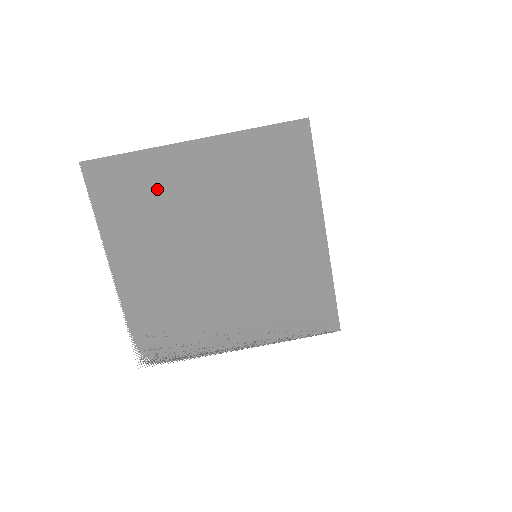
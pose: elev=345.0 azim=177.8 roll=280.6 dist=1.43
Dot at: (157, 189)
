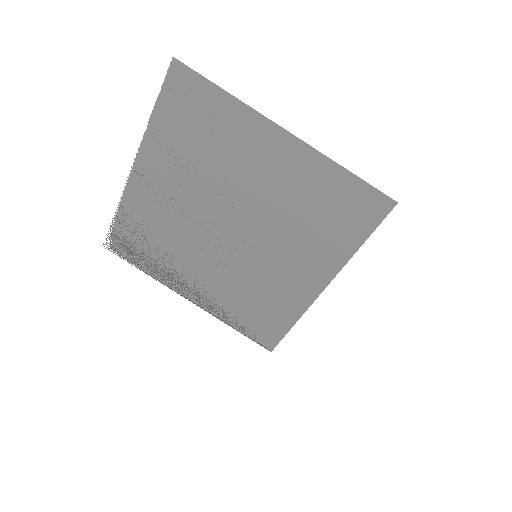
Dot at: (221, 139)
